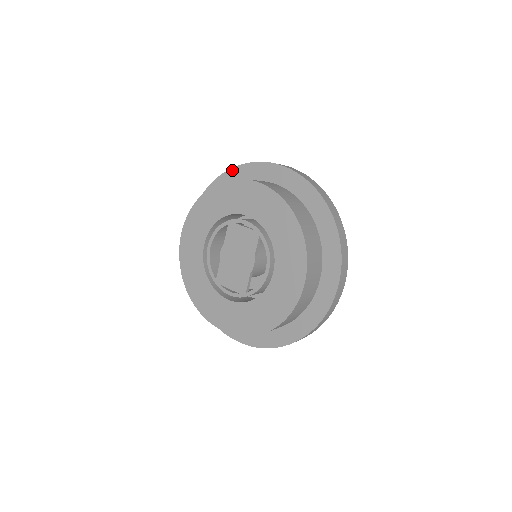
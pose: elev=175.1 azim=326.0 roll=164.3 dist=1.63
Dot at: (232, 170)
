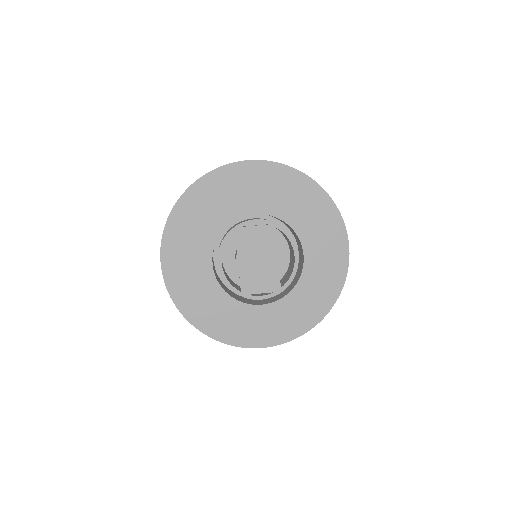
Dot at: (197, 182)
